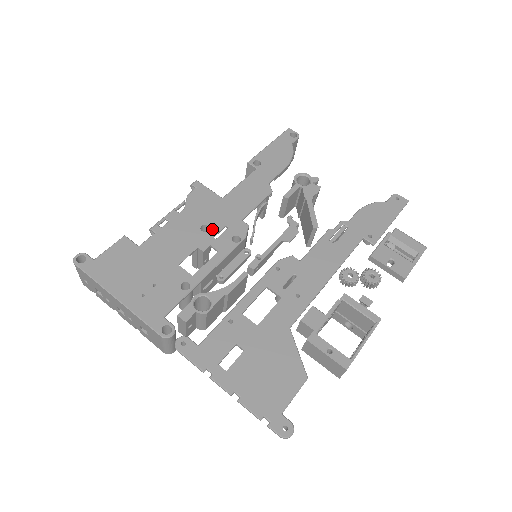
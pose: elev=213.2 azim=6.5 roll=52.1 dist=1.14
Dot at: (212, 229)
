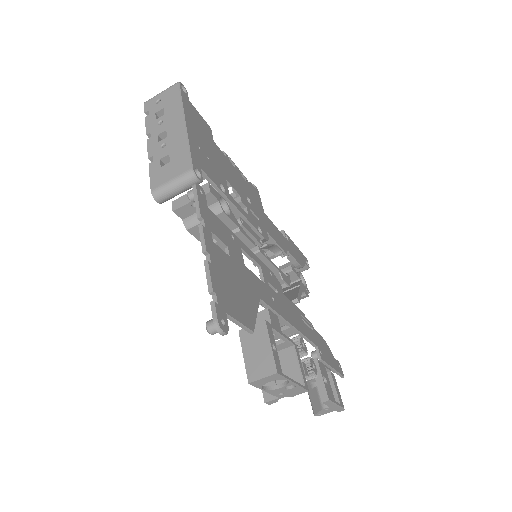
Dot at: (252, 207)
